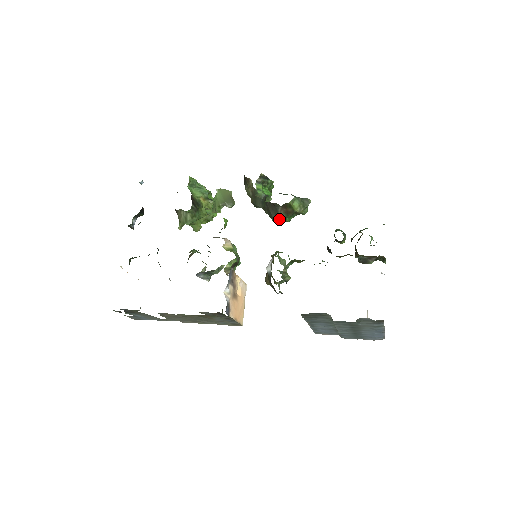
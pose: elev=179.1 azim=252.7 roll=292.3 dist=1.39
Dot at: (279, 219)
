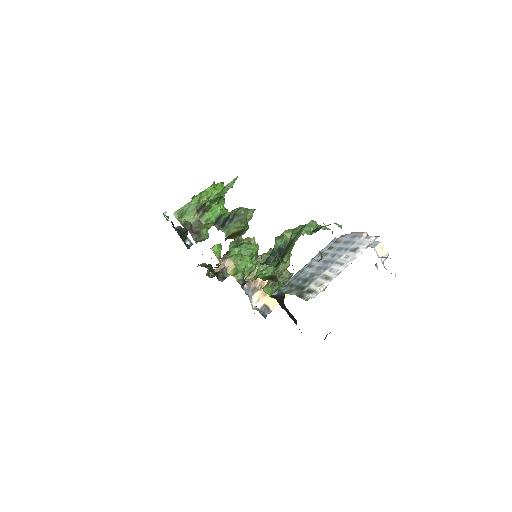
Dot at: occluded
